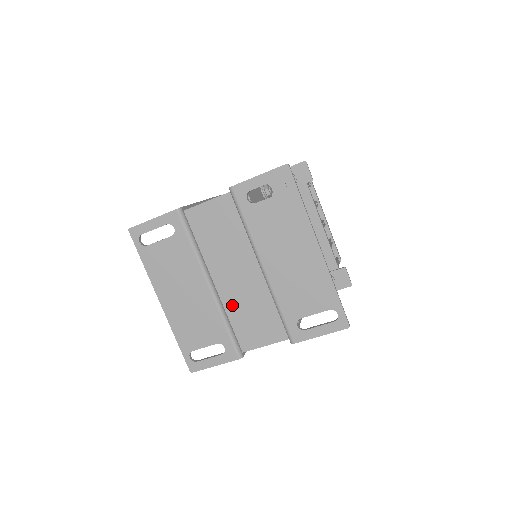
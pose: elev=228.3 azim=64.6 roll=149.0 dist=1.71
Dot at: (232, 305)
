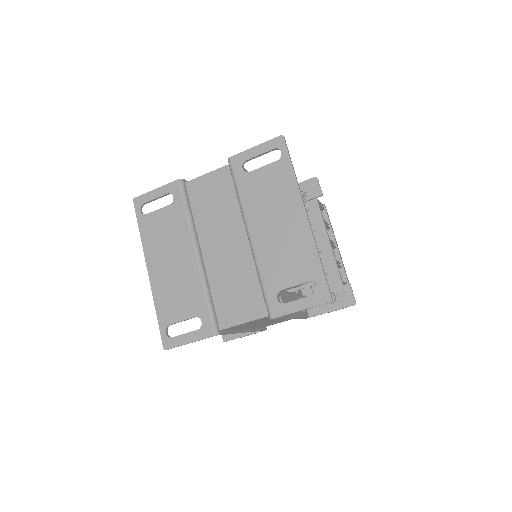
Dot at: (216, 277)
